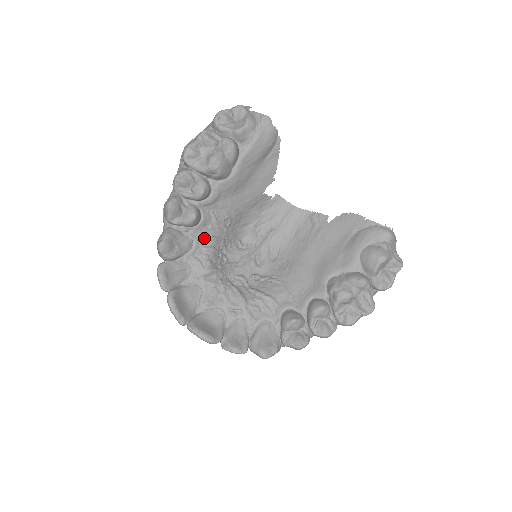
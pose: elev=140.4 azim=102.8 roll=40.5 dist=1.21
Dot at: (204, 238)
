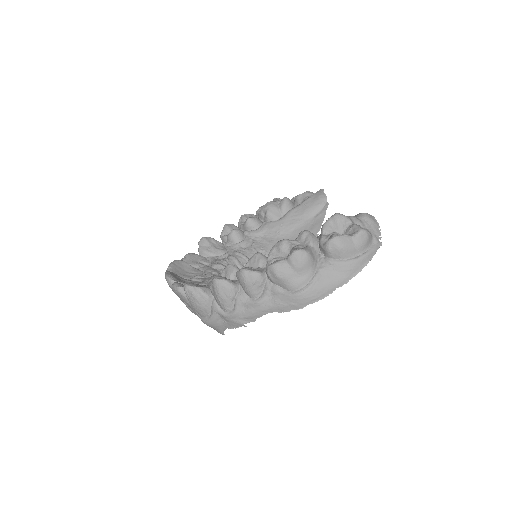
Dot at: (235, 252)
